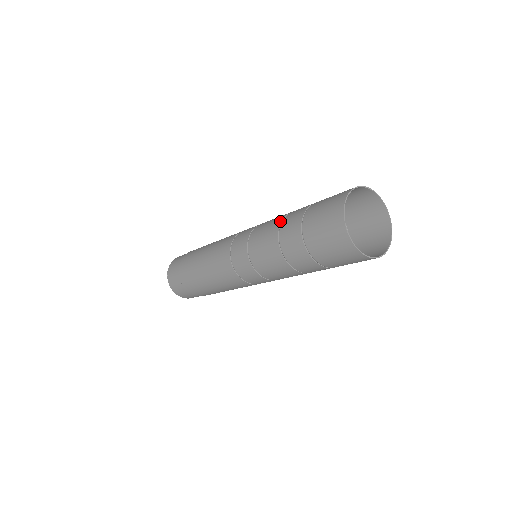
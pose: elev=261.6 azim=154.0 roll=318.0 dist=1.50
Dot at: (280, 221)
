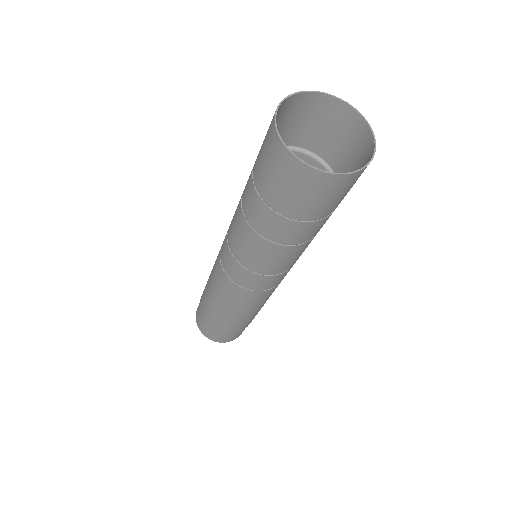
Dot at: occluded
